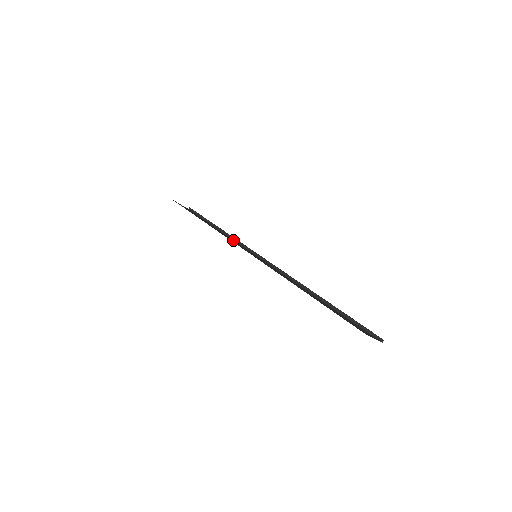
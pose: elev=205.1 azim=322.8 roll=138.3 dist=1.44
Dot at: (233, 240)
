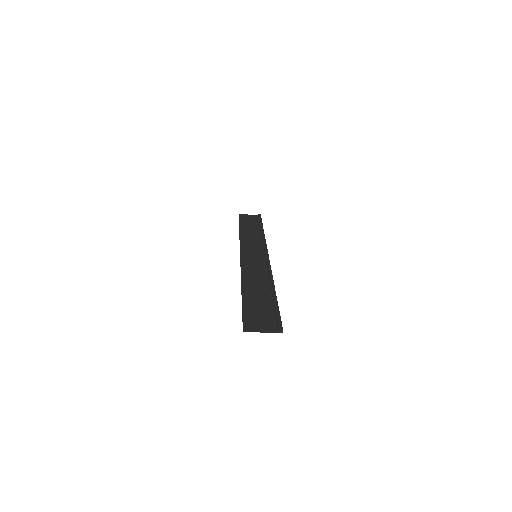
Dot at: (258, 241)
